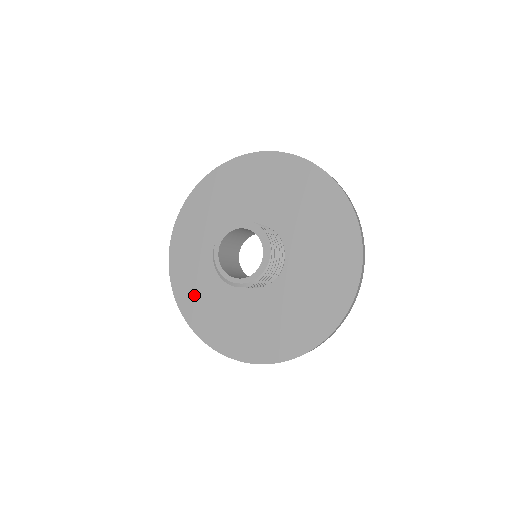
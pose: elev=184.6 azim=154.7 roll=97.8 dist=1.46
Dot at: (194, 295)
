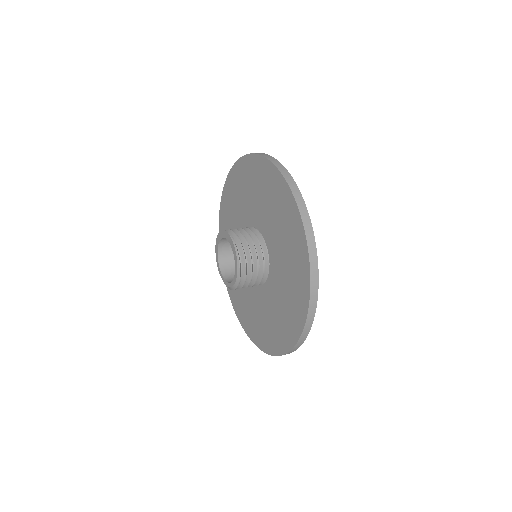
Dot at: (246, 315)
